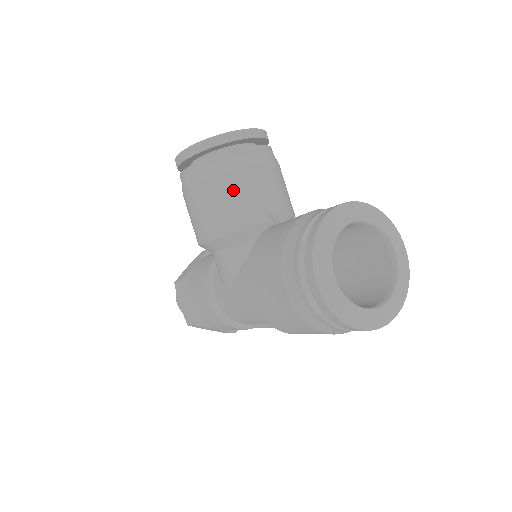
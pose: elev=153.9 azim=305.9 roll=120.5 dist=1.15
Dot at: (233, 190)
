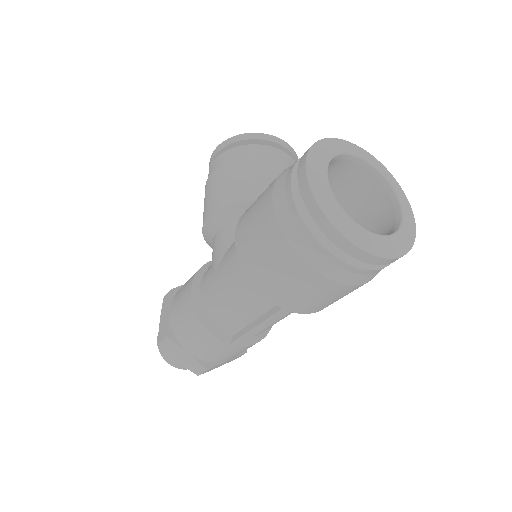
Dot at: (252, 170)
